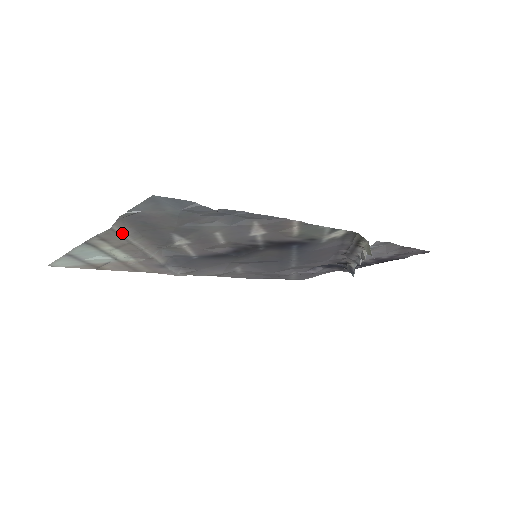
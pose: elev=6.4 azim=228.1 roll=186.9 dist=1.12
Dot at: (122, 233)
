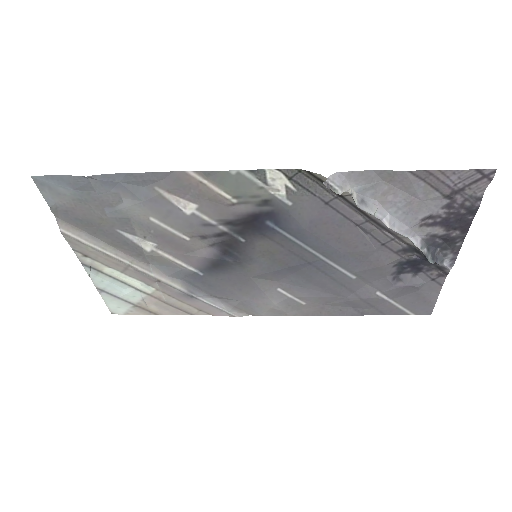
Dot at: (80, 239)
